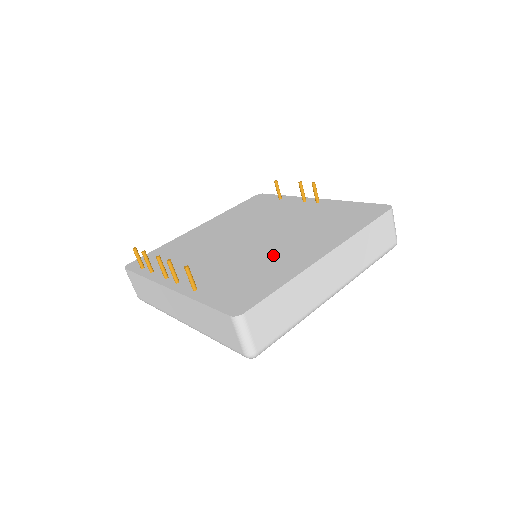
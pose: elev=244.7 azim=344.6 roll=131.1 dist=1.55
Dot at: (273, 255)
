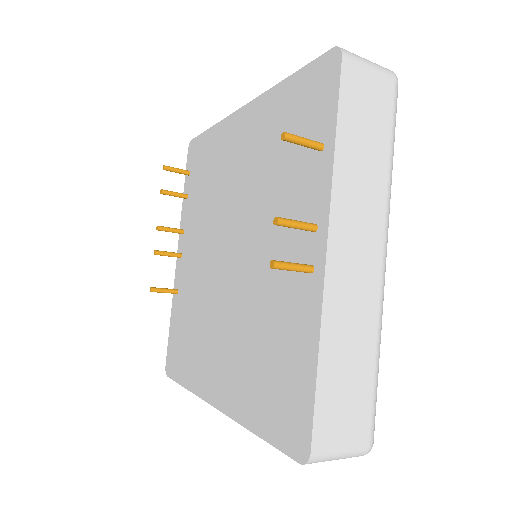
Dot at: (209, 331)
